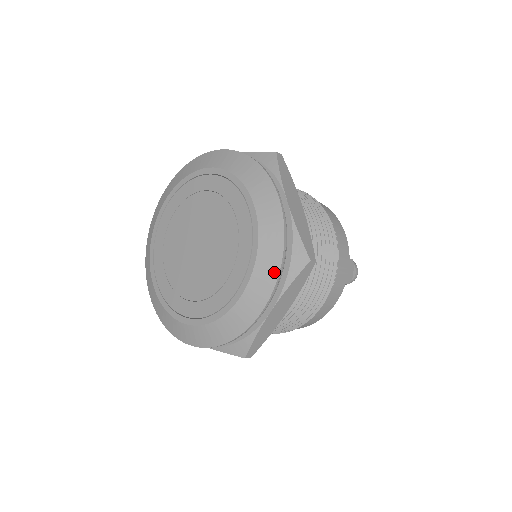
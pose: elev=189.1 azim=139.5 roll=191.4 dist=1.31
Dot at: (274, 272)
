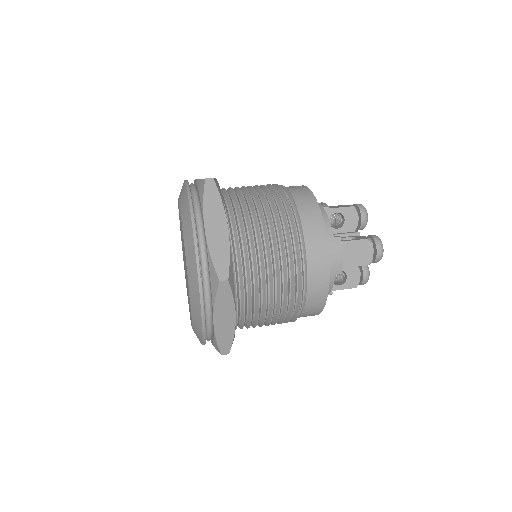
Dot at: (197, 293)
